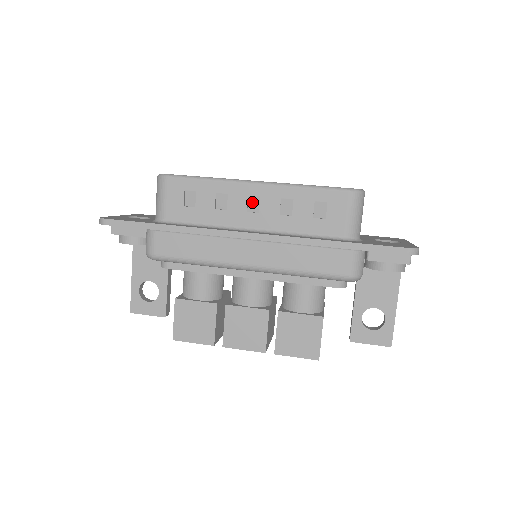
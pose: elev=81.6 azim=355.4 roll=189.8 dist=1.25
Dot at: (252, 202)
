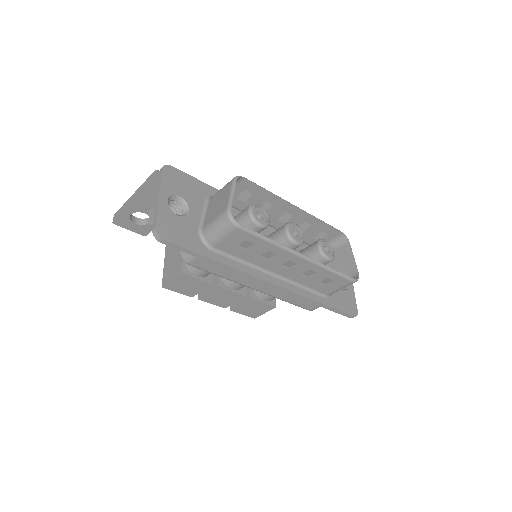
Dot at: (289, 263)
